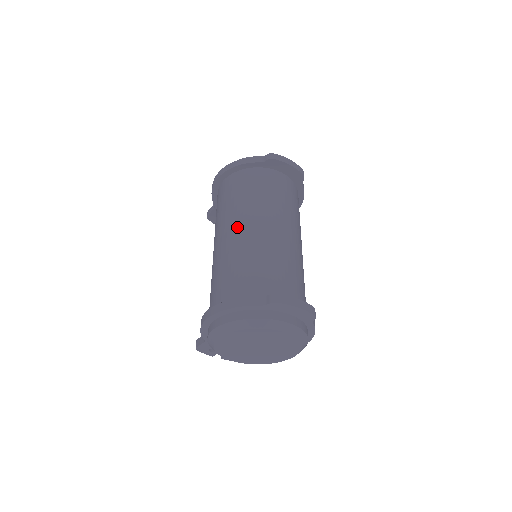
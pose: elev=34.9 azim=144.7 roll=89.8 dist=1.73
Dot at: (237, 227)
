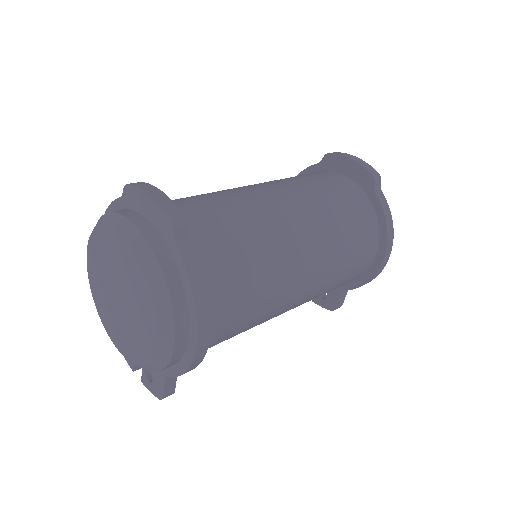
Dot at: occluded
